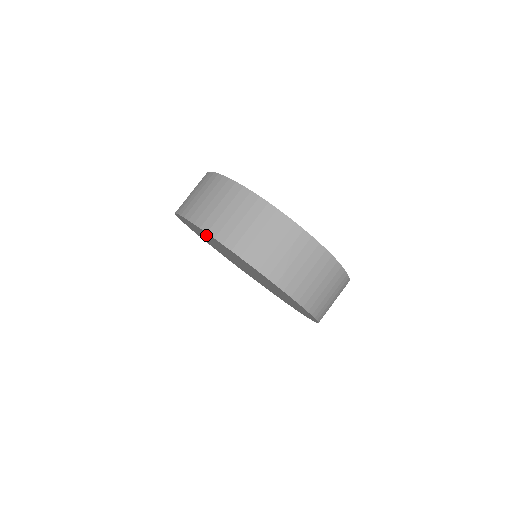
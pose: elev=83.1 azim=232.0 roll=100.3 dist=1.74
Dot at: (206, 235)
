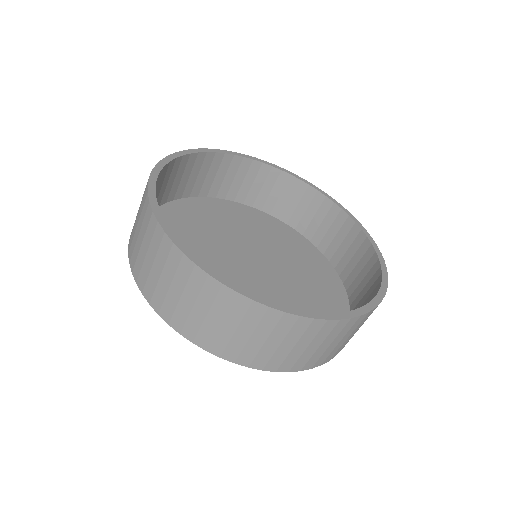
Dot at: occluded
